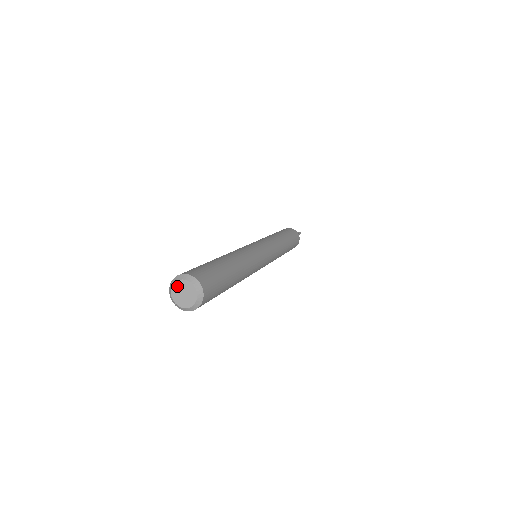
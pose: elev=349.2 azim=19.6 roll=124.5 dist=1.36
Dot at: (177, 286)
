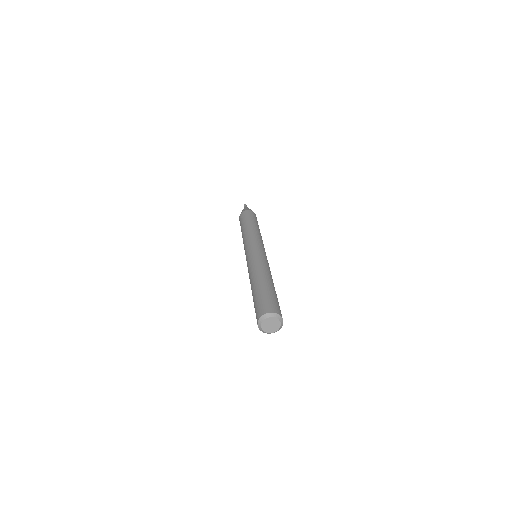
Dot at: (265, 322)
